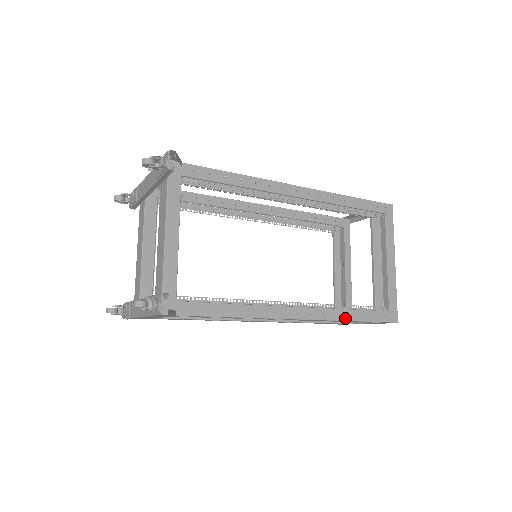
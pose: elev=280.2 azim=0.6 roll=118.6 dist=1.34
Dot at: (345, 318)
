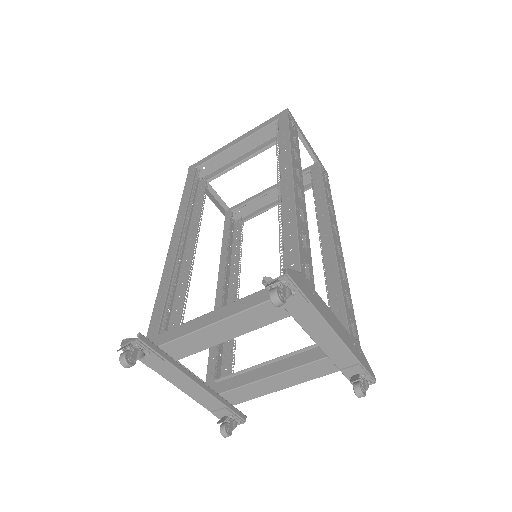
Dot at: (233, 258)
